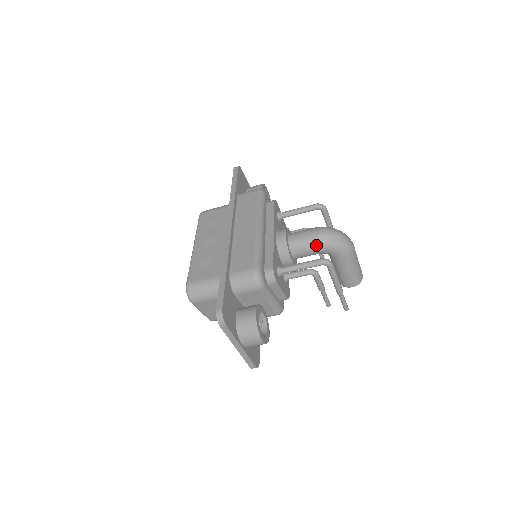
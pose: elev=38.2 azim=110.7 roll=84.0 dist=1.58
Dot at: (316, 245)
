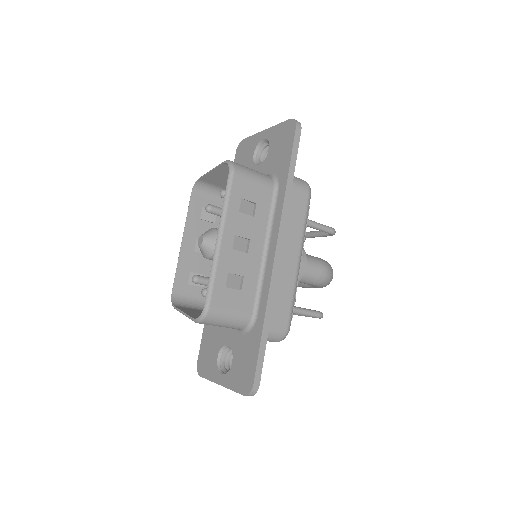
Dot at: (316, 284)
